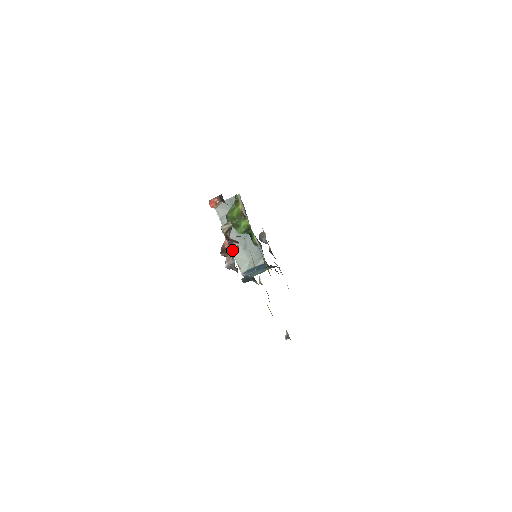
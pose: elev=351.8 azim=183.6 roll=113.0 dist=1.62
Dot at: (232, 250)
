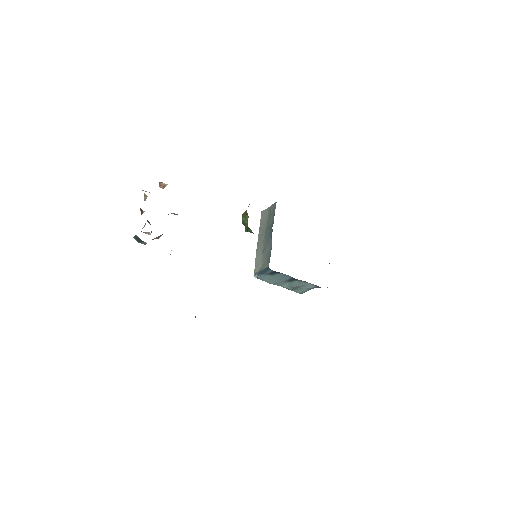
Dot at: occluded
